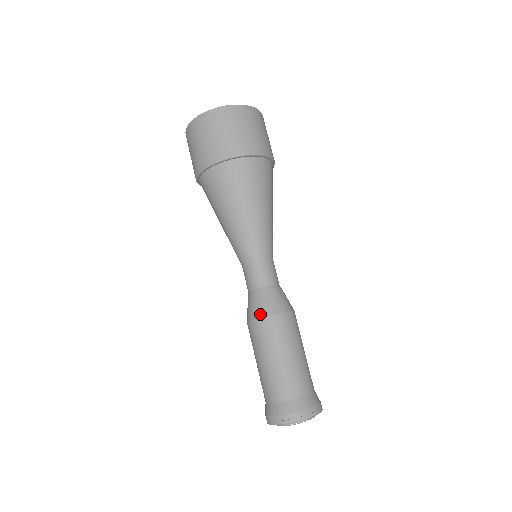
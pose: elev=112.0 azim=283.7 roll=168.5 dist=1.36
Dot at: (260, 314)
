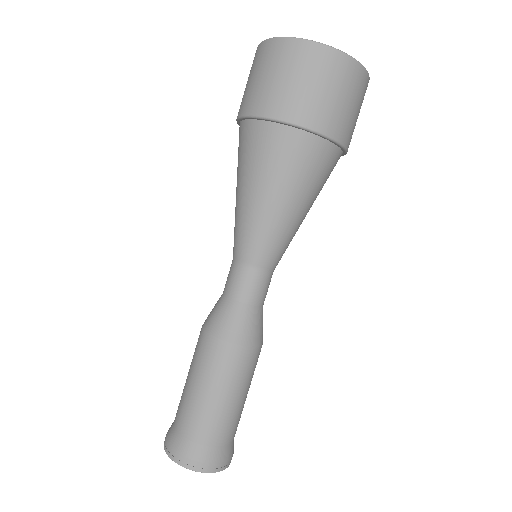
Dot at: (213, 330)
